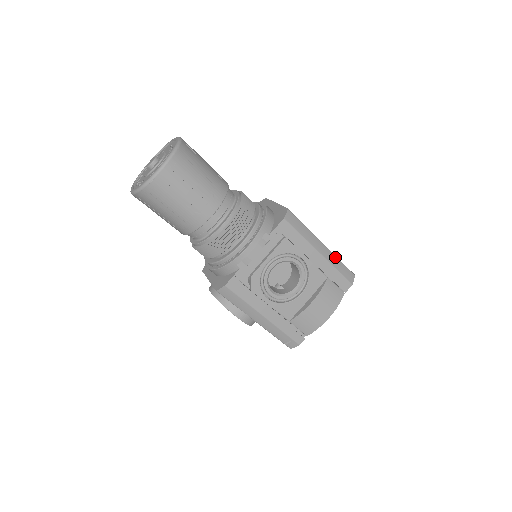
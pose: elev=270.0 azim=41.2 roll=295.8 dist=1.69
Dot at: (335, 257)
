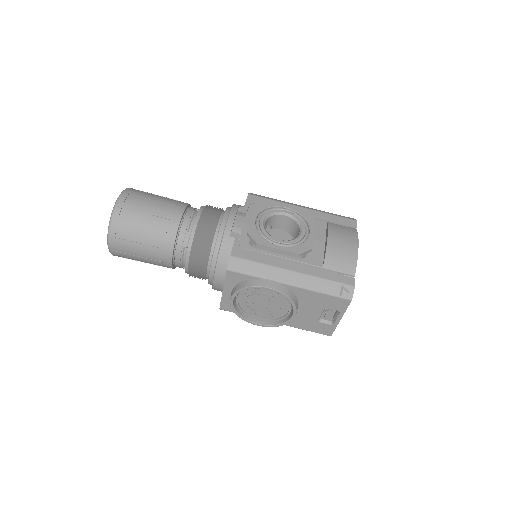
Dot at: occluded
